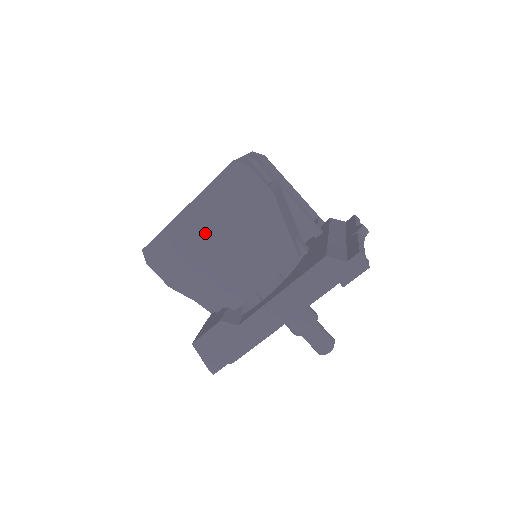
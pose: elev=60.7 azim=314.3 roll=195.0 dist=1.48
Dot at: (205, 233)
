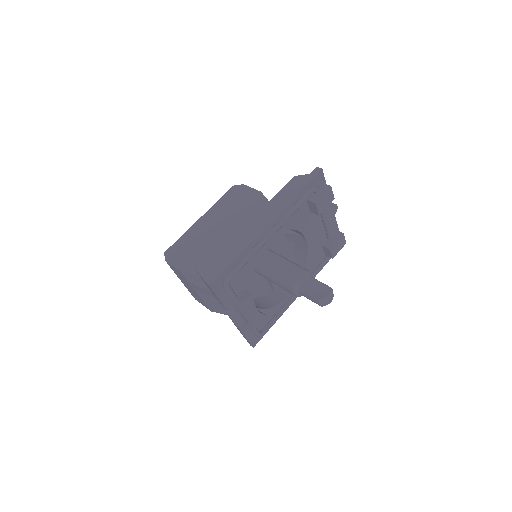
Dot at: (213, 228)
